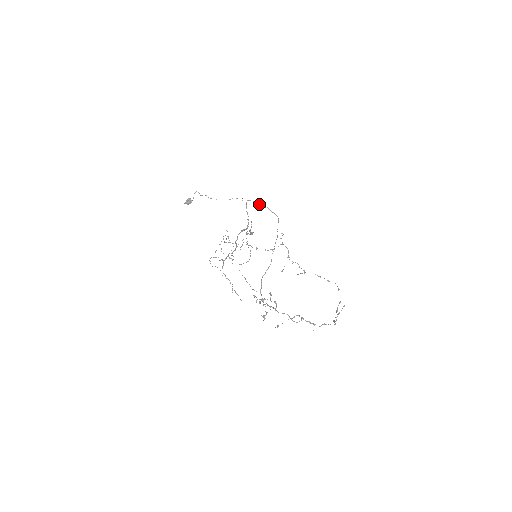
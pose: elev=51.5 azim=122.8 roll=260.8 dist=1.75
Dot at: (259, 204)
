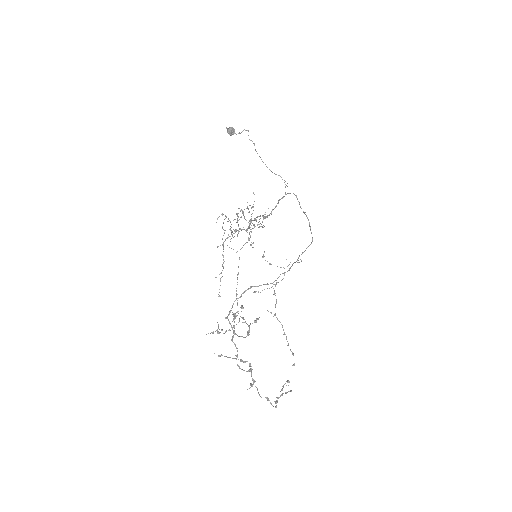
Dot at: occluded
